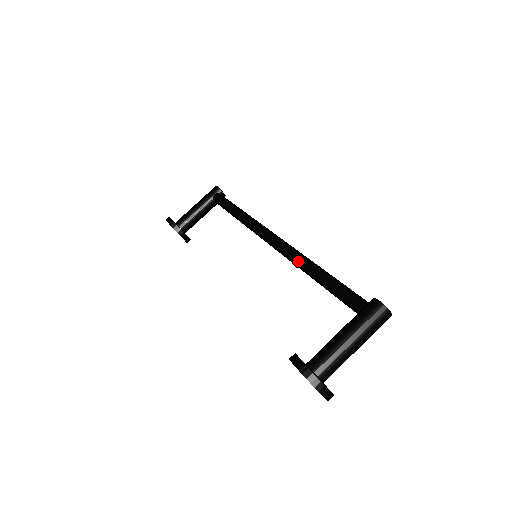
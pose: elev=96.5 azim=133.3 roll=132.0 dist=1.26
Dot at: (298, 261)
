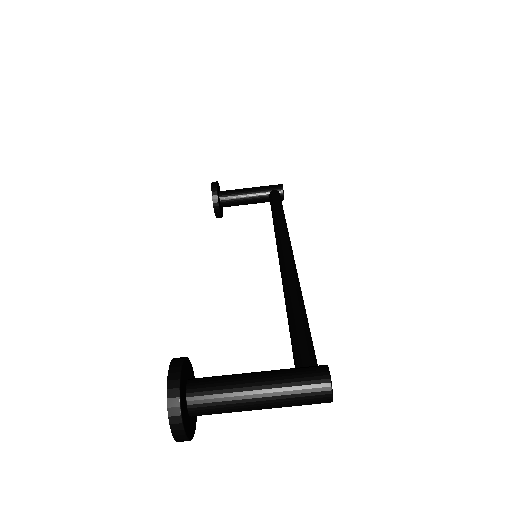
Dot at: (287, 281)
